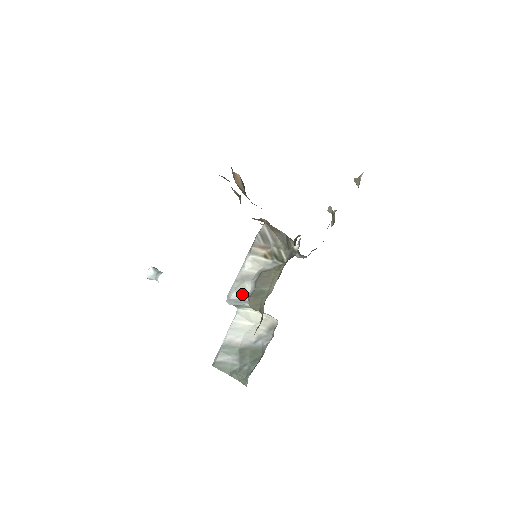
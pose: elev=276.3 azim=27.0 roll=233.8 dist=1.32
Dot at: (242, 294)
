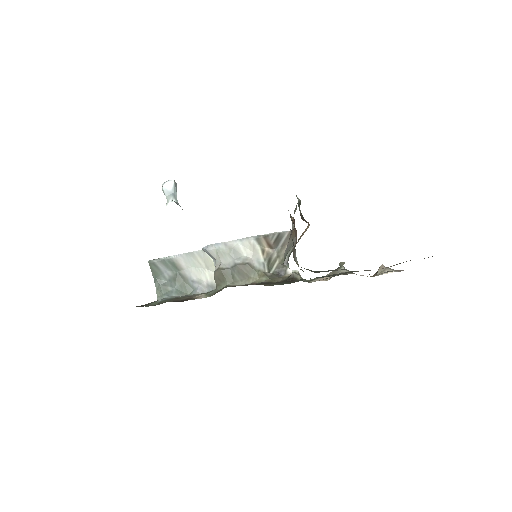
Dot at: (219, 257)
